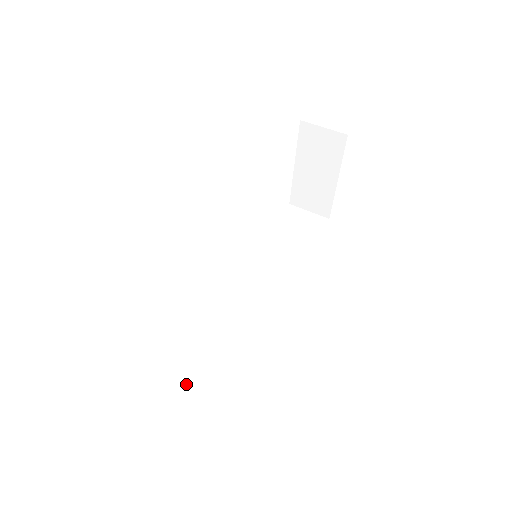
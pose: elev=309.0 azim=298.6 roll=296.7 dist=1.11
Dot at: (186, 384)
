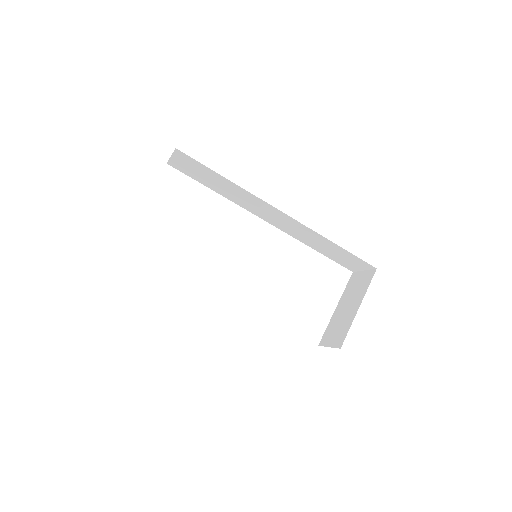
Dot at: occluded
